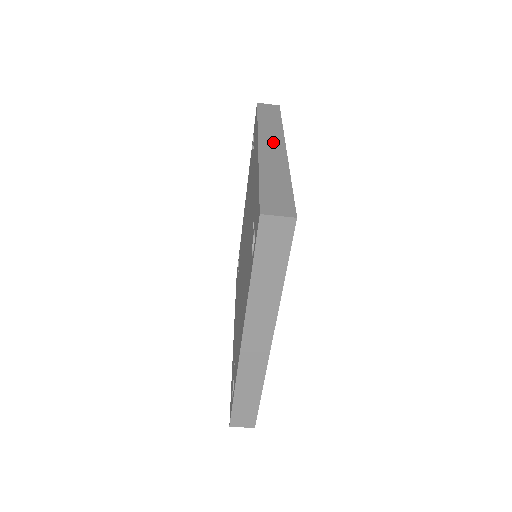
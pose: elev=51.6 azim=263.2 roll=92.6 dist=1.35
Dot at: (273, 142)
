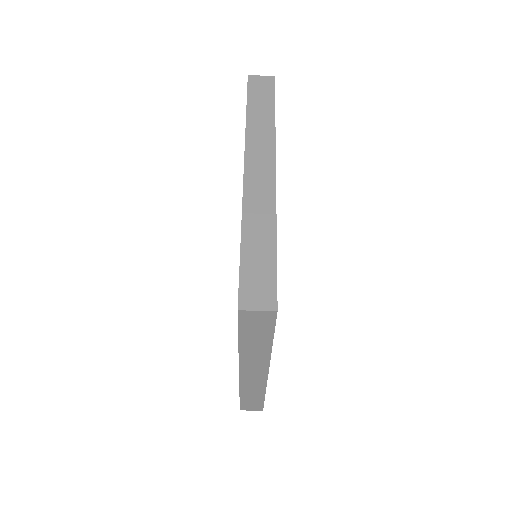
Dot at: (261, 162)
